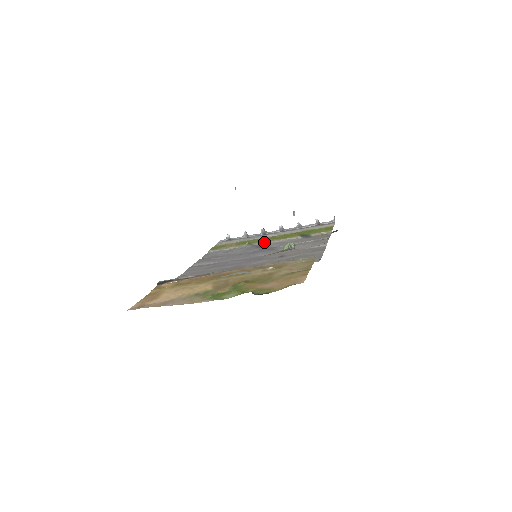
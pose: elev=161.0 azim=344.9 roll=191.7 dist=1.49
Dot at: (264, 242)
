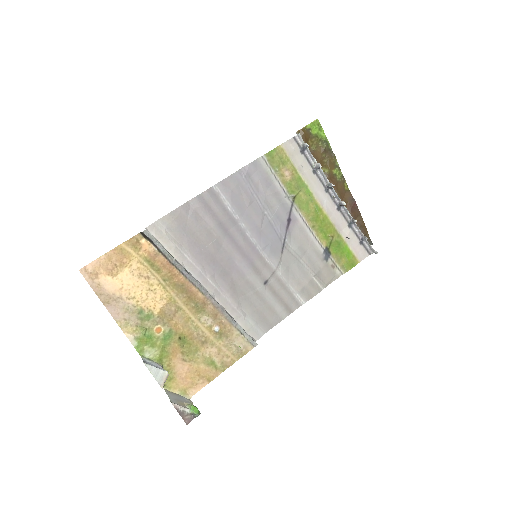
Dot at: (302, 216)
